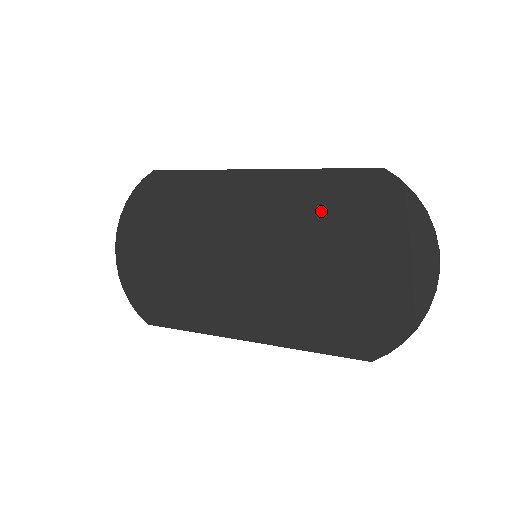
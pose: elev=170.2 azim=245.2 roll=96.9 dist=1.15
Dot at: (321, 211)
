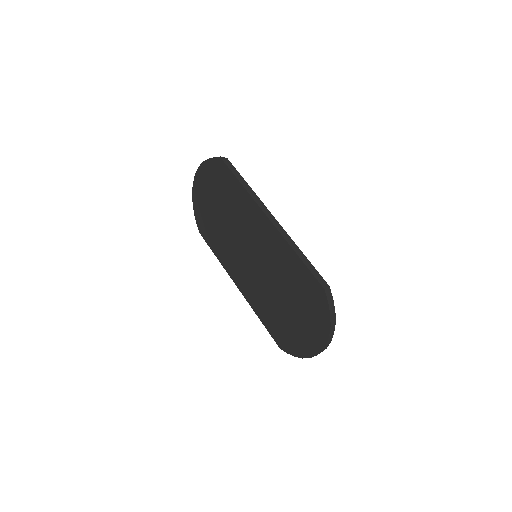
Dot at: (289, 274)
